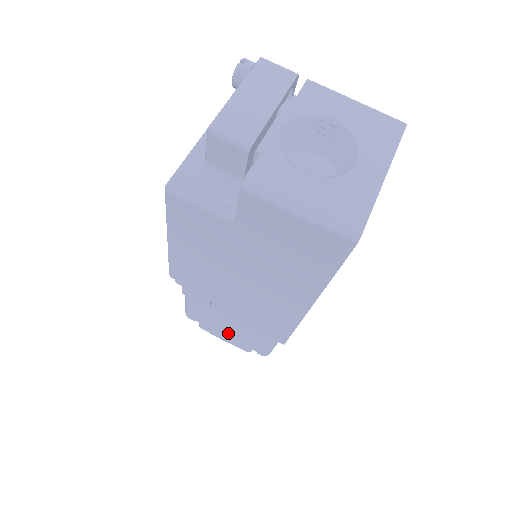
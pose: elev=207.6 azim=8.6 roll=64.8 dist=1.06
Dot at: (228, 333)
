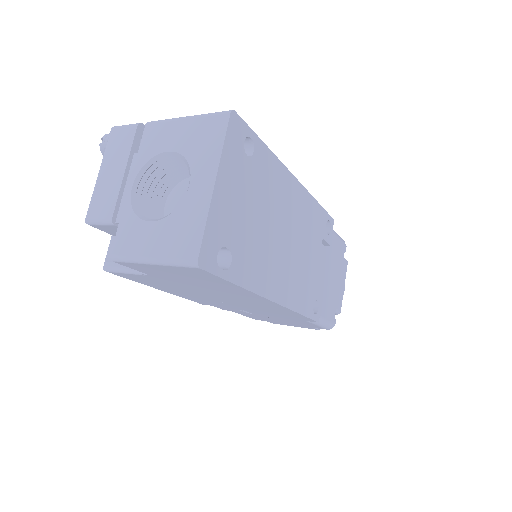
Dot at: (286, 323)
